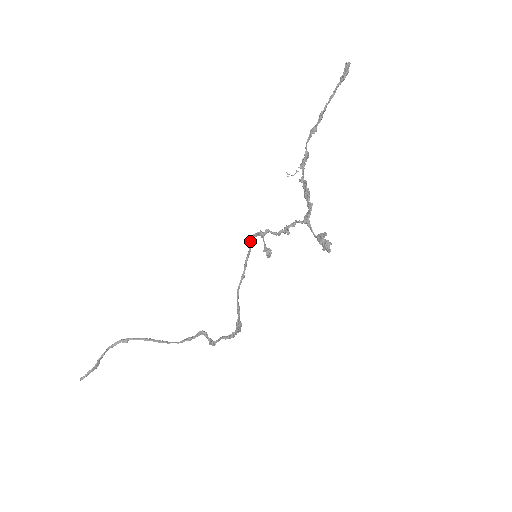
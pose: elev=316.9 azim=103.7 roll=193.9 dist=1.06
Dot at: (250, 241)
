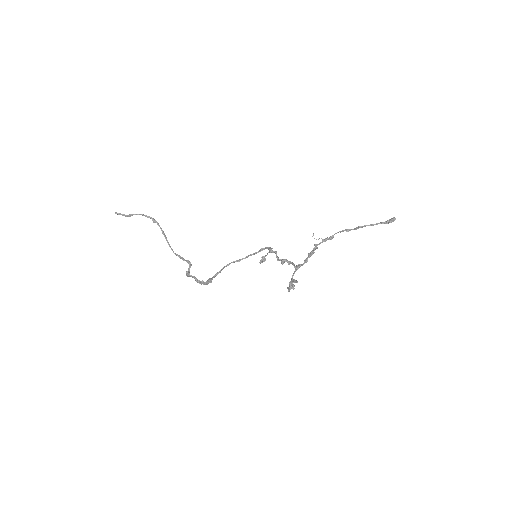
Dot at: (263, 248)
